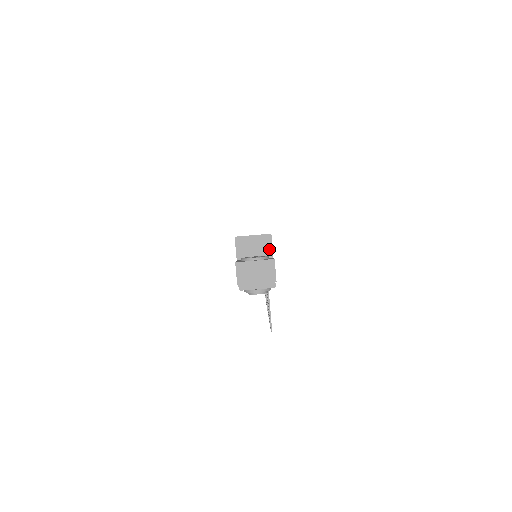
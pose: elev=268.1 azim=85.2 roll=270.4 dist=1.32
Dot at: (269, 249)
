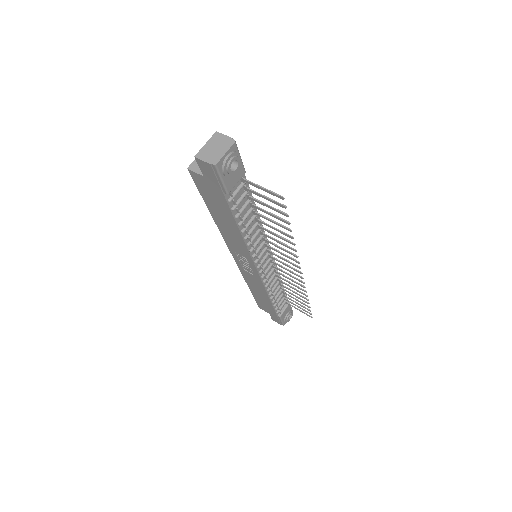
Dot at: occluded
